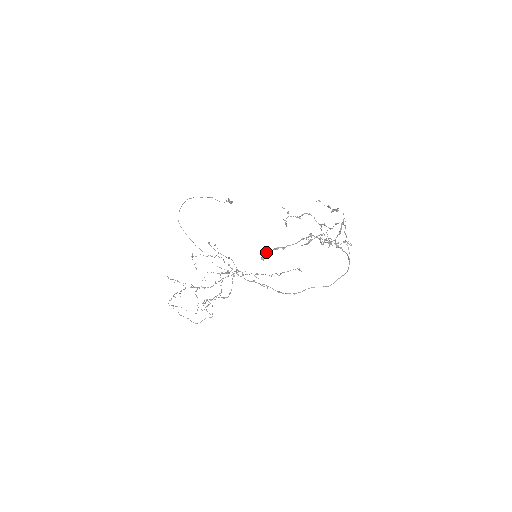
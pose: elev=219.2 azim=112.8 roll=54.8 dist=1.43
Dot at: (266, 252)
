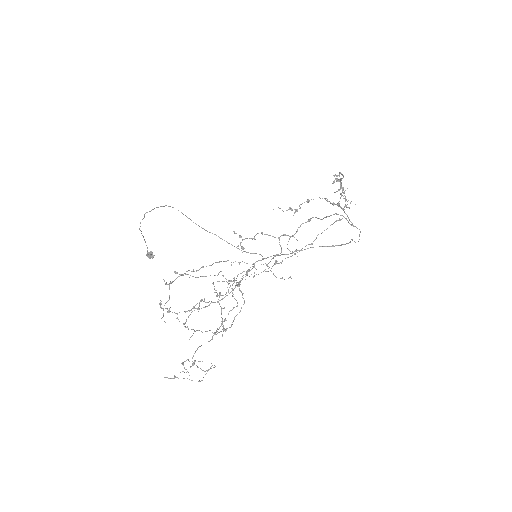
Dot at: occluded
